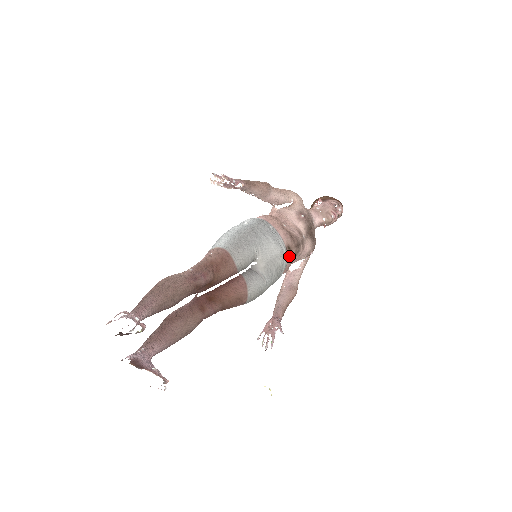
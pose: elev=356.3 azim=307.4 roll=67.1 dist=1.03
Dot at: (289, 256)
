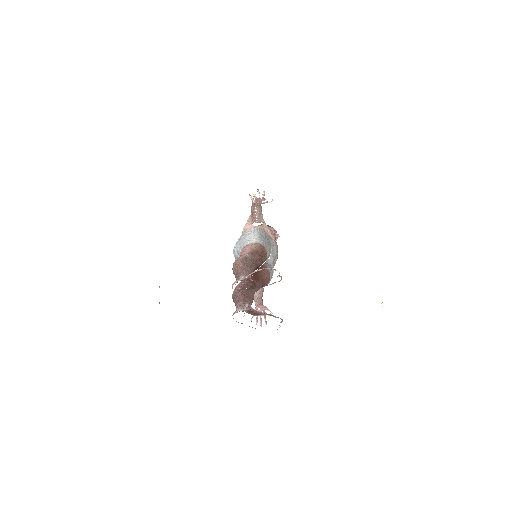
Dot at: (277, 257)
